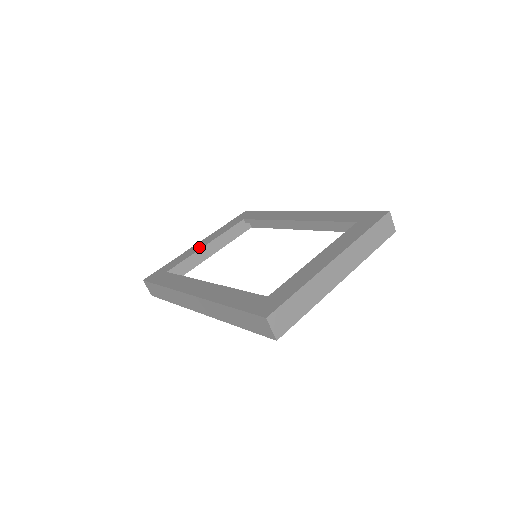
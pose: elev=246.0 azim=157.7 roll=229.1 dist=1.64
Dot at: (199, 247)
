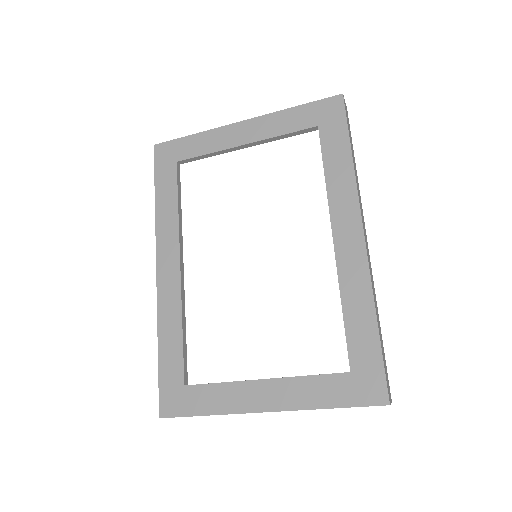
Dot at: (233, 141)
